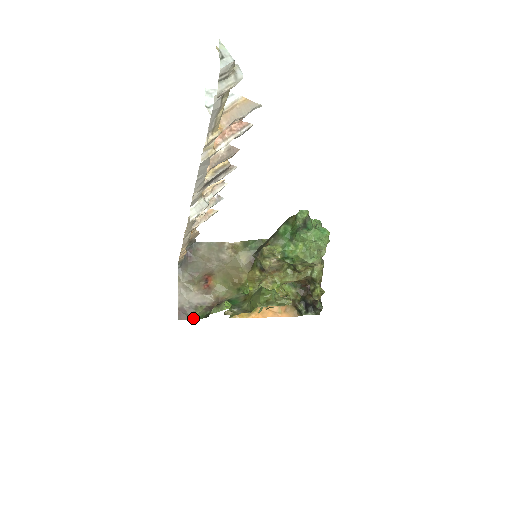
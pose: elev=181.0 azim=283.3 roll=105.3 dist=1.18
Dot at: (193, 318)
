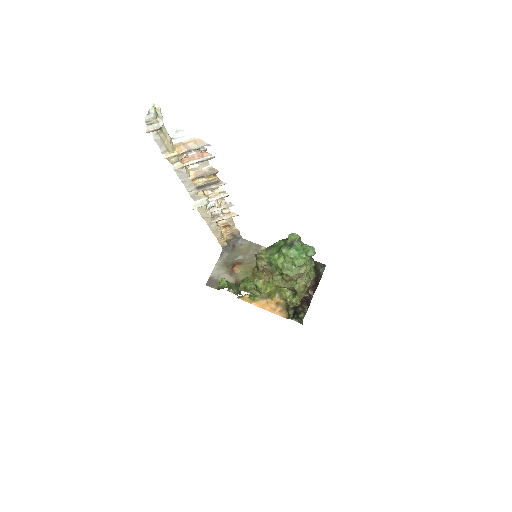
Dot at: (215, 288)
